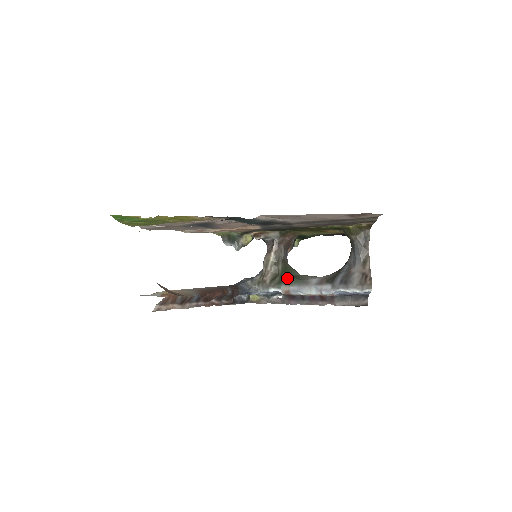
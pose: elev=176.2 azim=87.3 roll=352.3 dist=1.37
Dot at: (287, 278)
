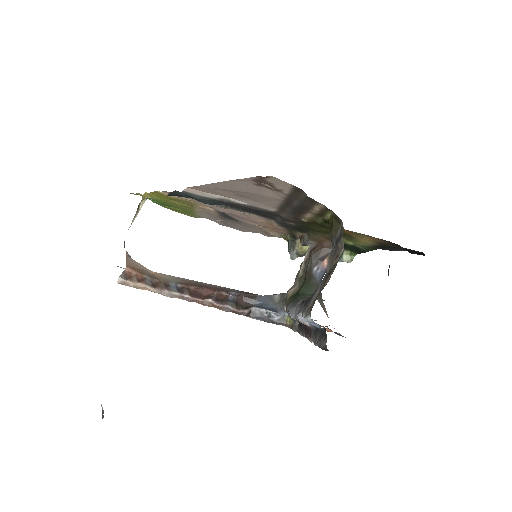
Dot at: (295, 295)
